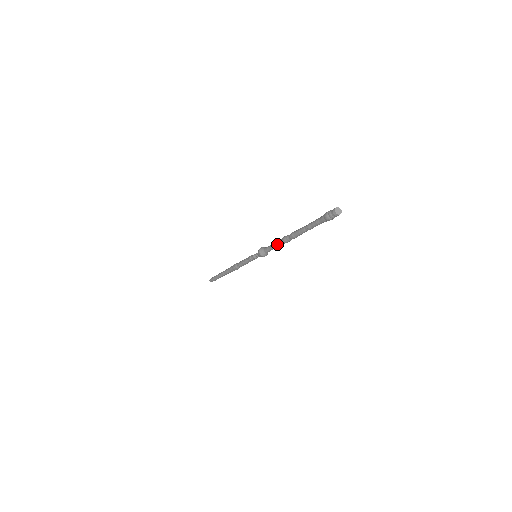
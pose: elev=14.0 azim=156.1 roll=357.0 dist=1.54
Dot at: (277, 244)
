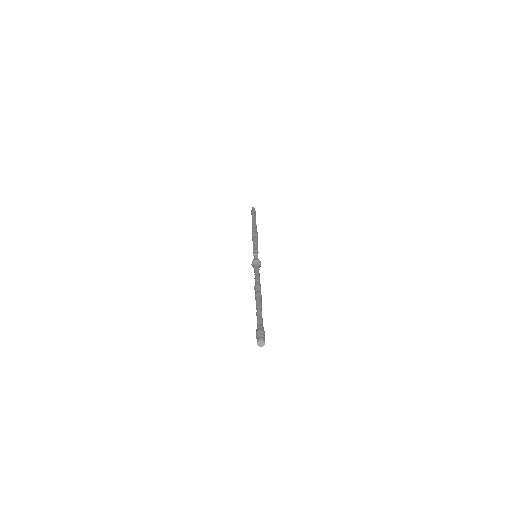
Dot at: occluded
